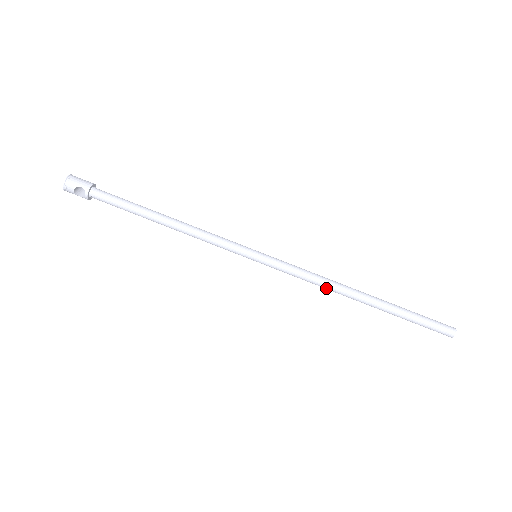
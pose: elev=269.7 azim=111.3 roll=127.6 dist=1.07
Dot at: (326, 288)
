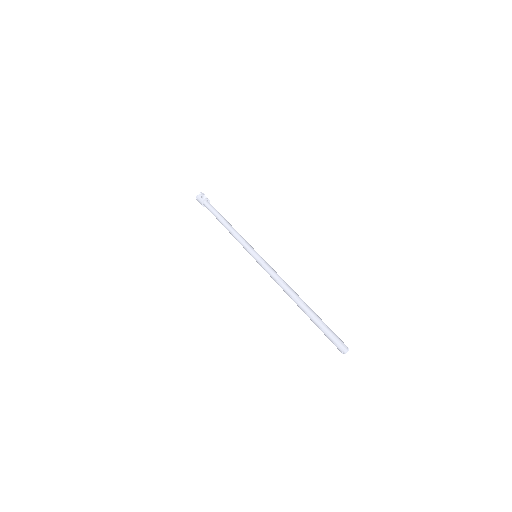
Dot at: (283, 283)
